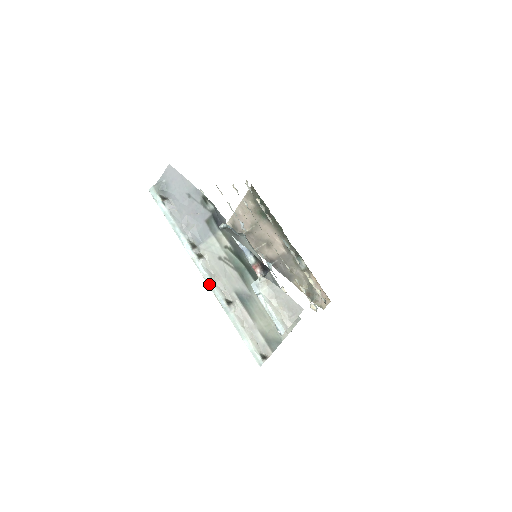
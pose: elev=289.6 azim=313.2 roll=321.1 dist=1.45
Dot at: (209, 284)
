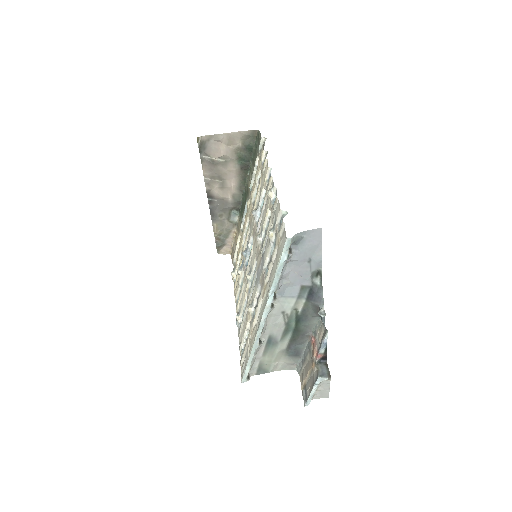
Dot at: (261, 327)
